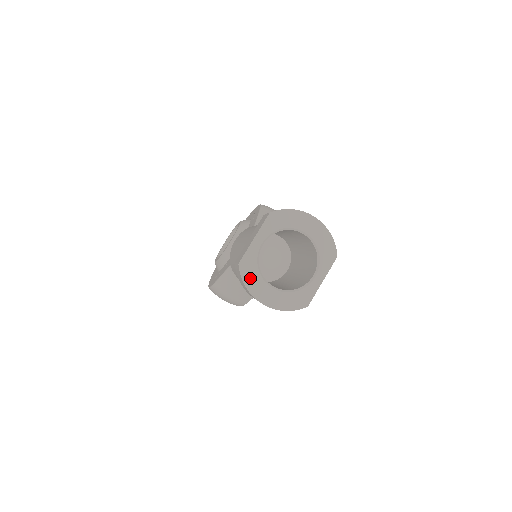
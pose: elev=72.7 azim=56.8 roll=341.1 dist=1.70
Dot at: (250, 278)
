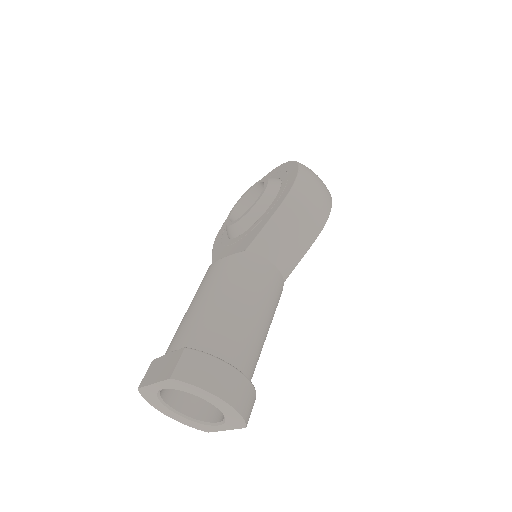
Dot at: (150, 399)
